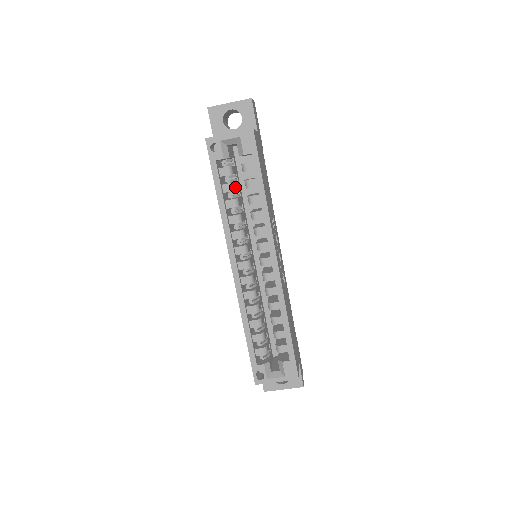
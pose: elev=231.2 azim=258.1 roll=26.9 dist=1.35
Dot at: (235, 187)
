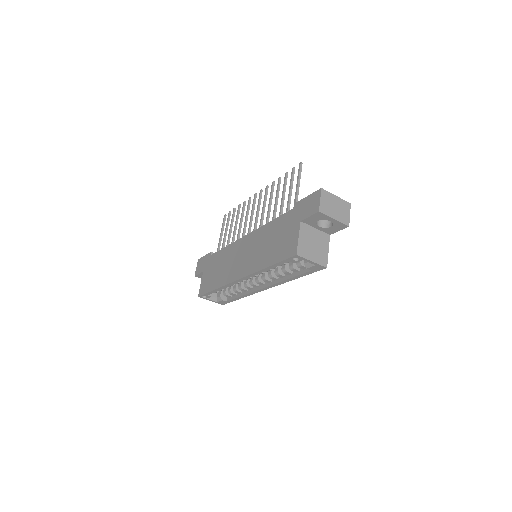
Dot at: (284, 264)
